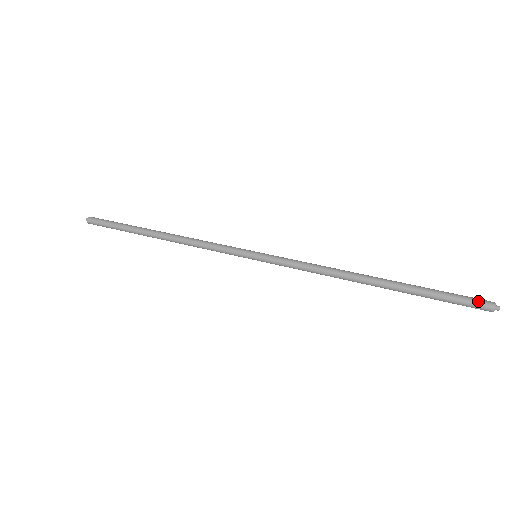
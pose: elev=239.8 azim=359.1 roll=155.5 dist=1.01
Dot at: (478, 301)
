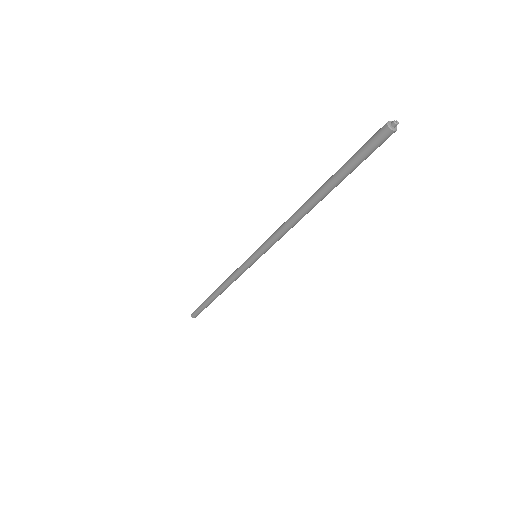
Dot at: (374, 135)
